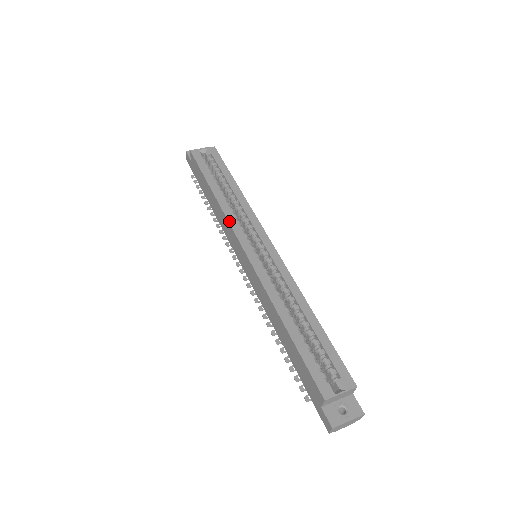
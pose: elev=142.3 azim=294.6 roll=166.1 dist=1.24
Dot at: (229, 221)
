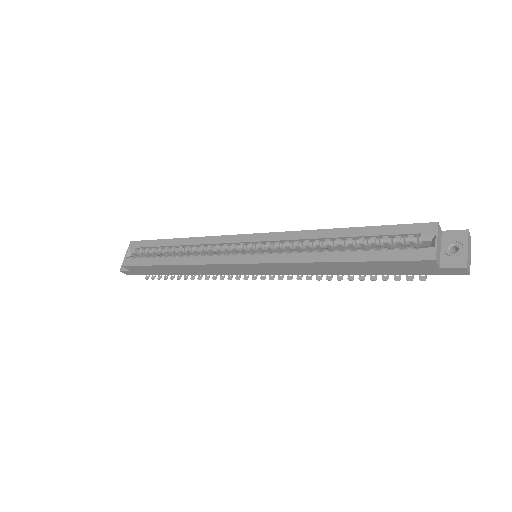
Dot at: (208, 264)
